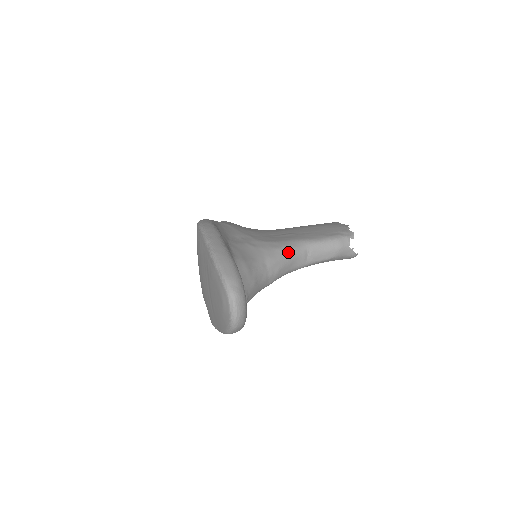
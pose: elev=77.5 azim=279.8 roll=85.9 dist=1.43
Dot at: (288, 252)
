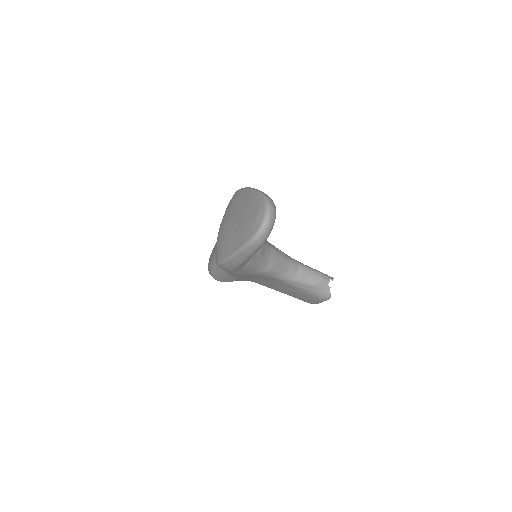
Dot at: (286, 257)
